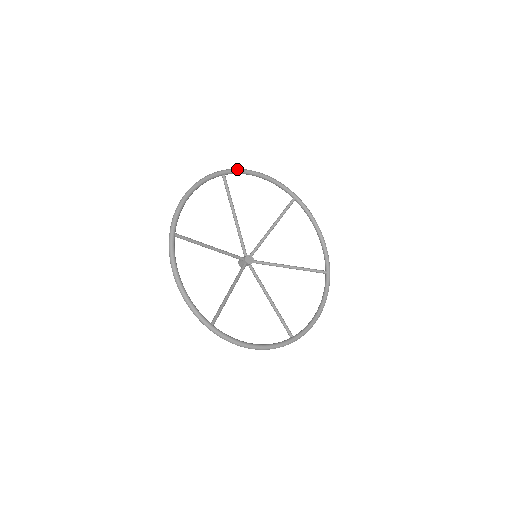
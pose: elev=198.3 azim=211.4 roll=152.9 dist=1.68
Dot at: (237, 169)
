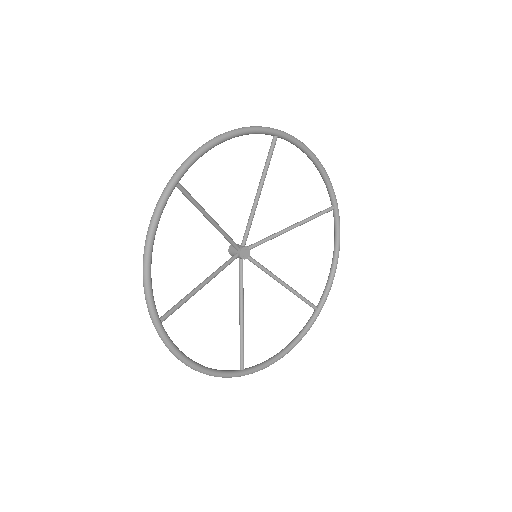
Dot at: (295, 138)
